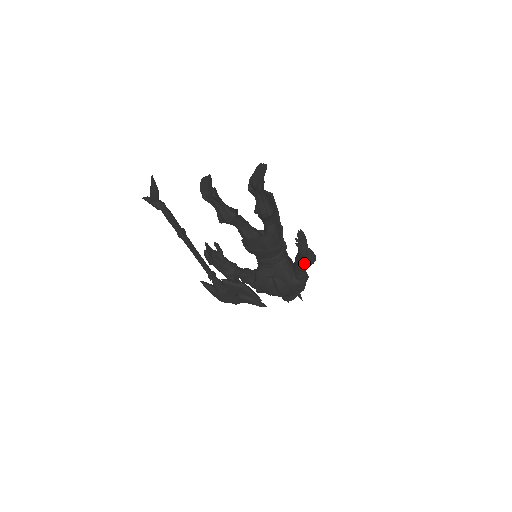
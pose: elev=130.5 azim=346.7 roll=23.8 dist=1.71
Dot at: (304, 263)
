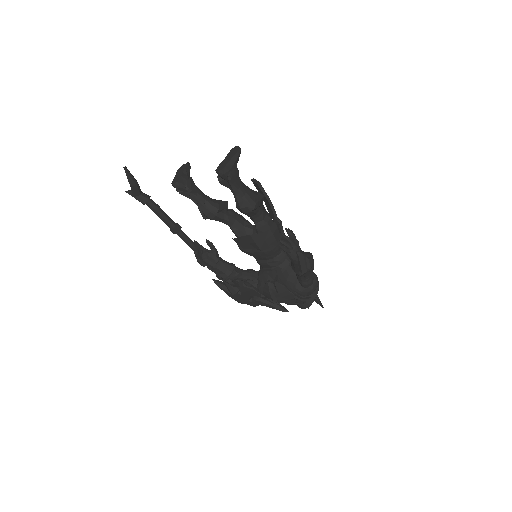
Dot at: occluded
